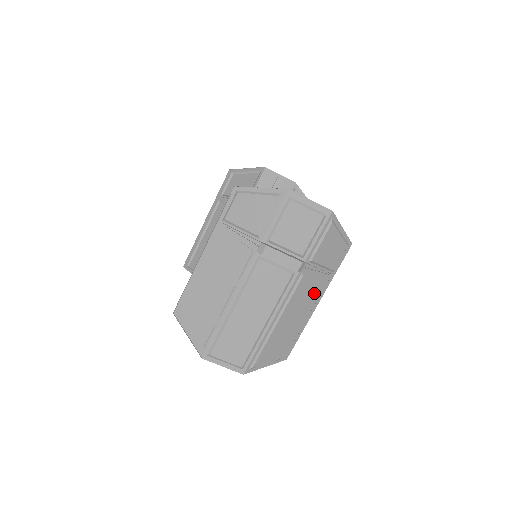
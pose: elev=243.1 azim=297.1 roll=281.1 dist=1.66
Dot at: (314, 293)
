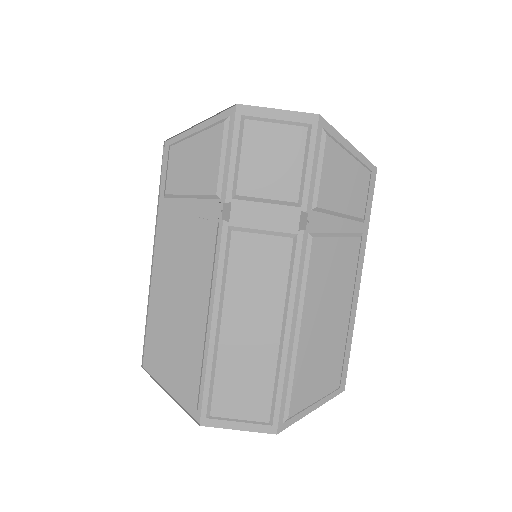
Dot at: (345, 264)
